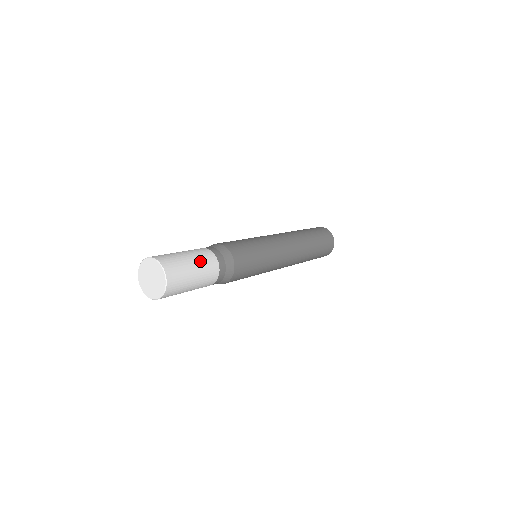
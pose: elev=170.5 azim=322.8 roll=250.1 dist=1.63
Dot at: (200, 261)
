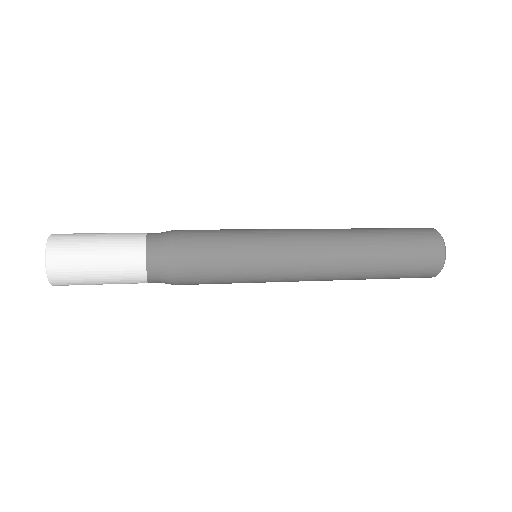
Dot at: (114, 236)
